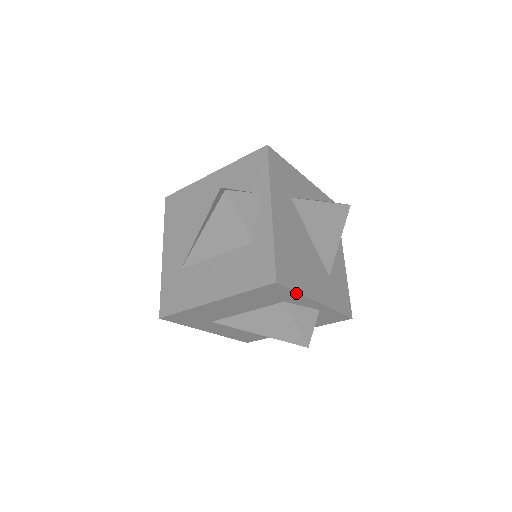
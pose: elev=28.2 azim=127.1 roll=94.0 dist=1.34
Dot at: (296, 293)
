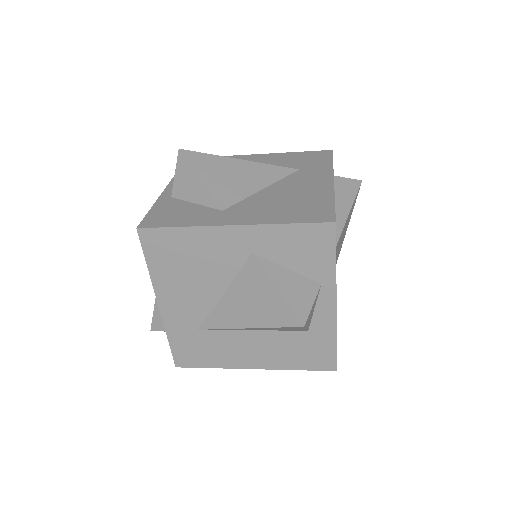
Dot at: occluded
